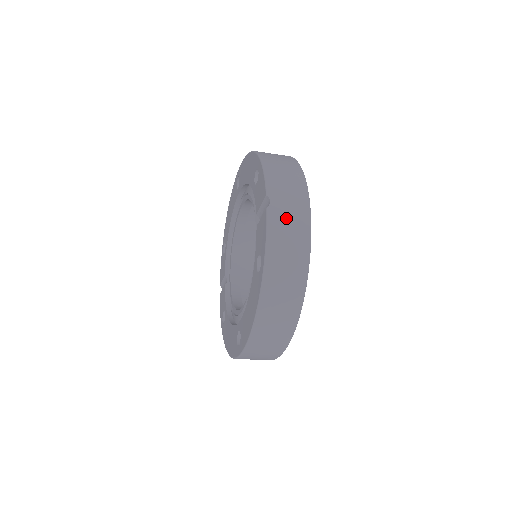
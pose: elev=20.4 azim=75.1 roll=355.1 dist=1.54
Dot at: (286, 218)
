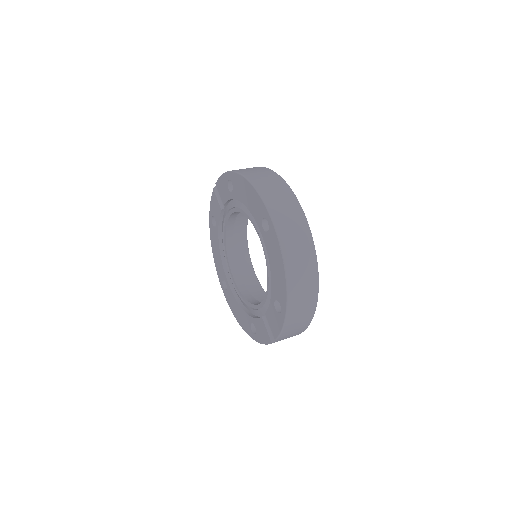
Dot at: occluded
